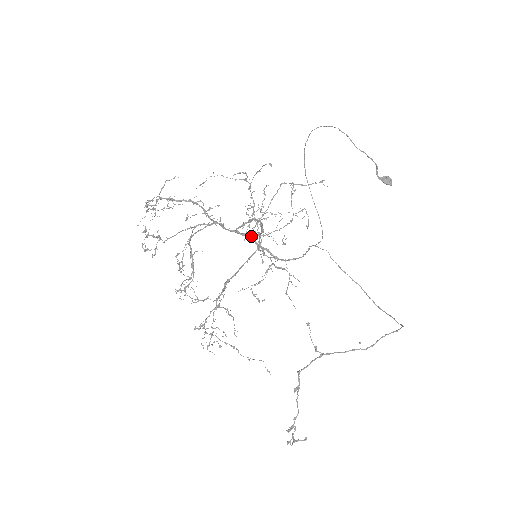
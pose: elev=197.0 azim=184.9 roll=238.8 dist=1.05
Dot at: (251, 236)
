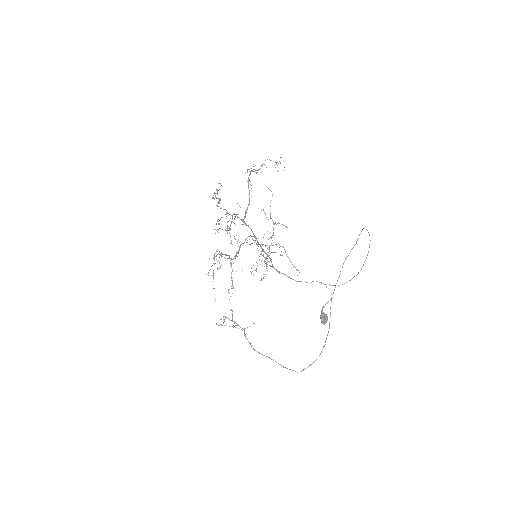
Dot at: (260, 245)
